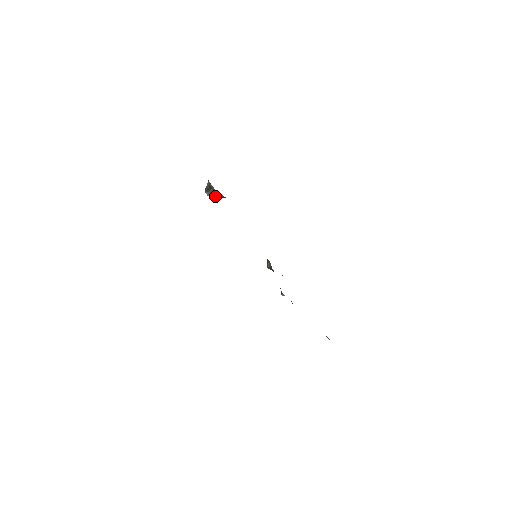
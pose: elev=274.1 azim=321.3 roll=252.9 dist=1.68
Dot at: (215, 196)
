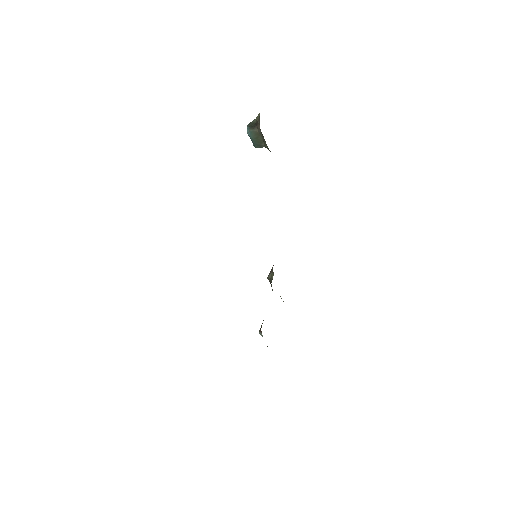
Dot at: (257, 140)
